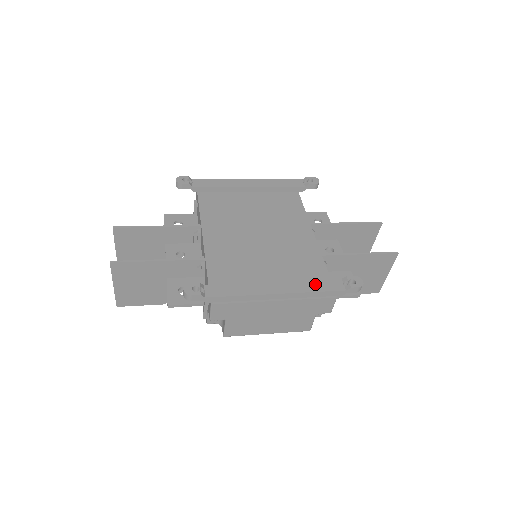
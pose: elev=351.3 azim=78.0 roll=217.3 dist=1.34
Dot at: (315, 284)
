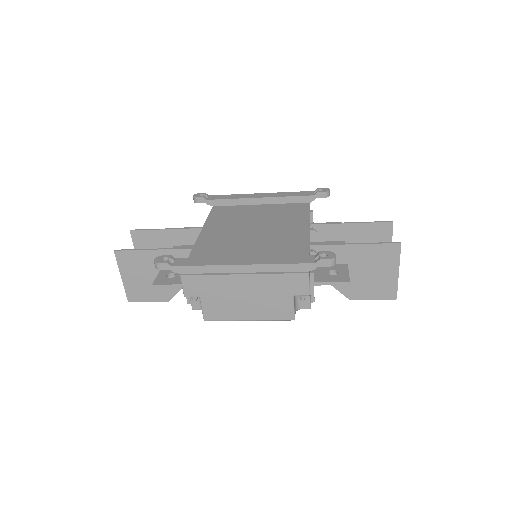
Dot at: (284, 258)
